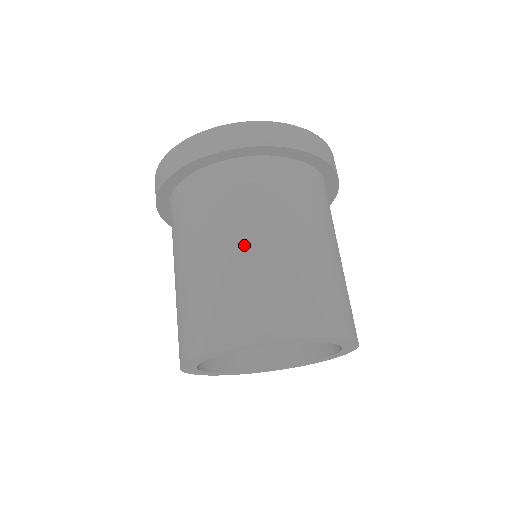
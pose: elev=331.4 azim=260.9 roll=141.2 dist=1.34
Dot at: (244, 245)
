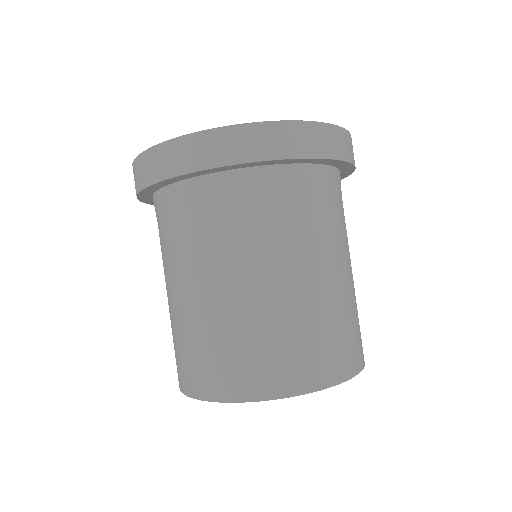
Dot at: (258, 286)
